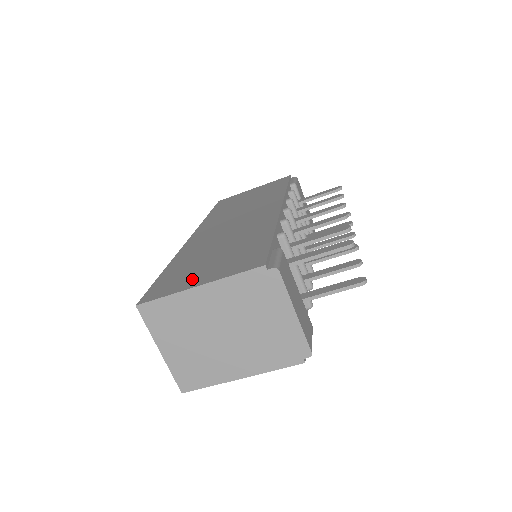
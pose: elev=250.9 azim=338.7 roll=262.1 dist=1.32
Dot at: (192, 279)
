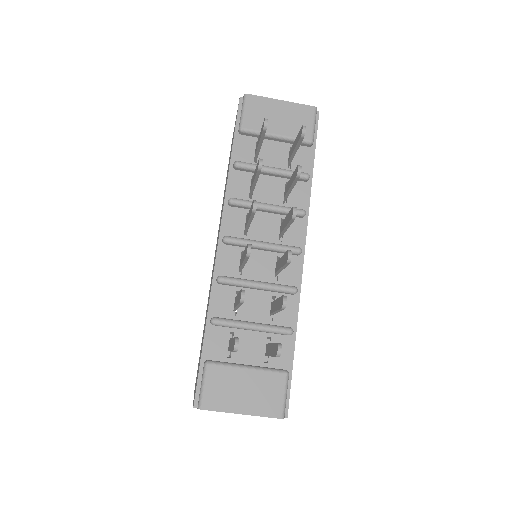
Dot at: occluded
